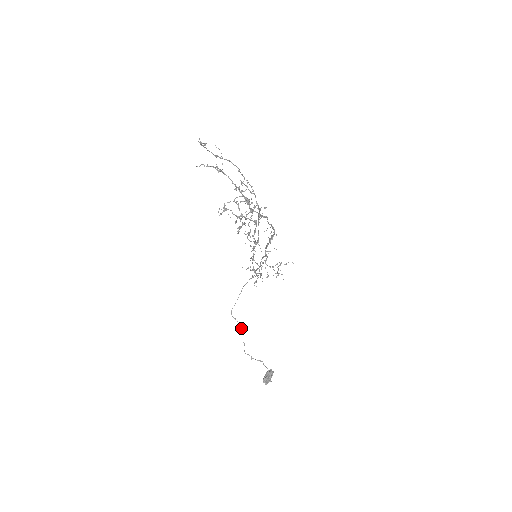
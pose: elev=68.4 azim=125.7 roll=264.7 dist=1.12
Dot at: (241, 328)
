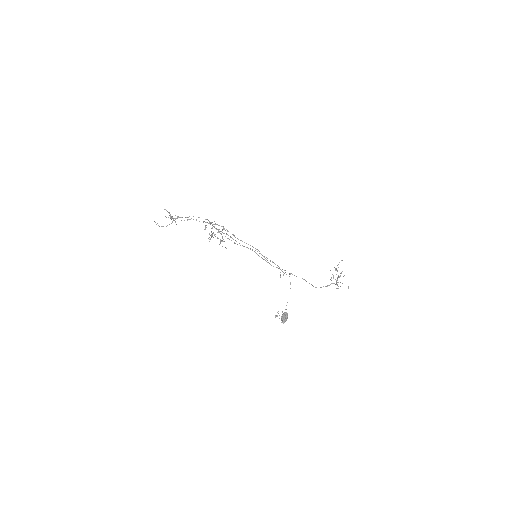
Dot at: occluded
